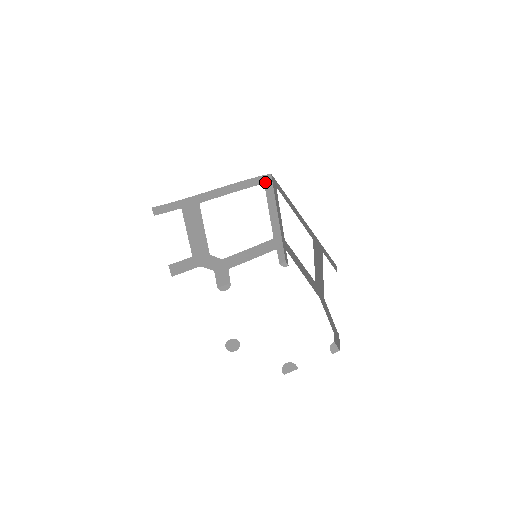
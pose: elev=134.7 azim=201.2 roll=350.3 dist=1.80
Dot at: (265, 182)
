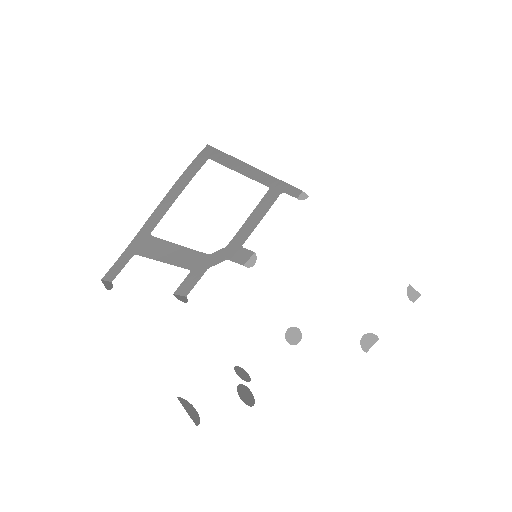
Dot at: (208, 156)
